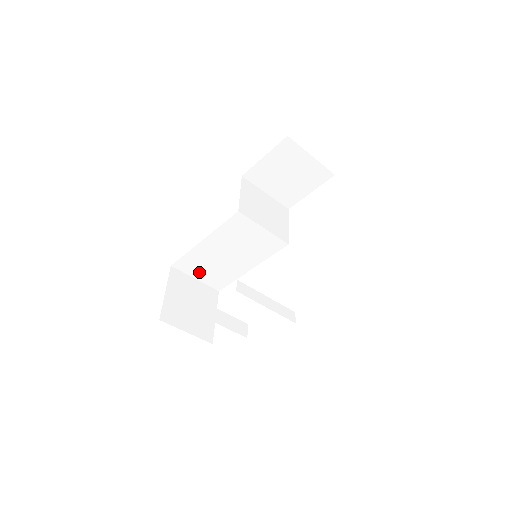
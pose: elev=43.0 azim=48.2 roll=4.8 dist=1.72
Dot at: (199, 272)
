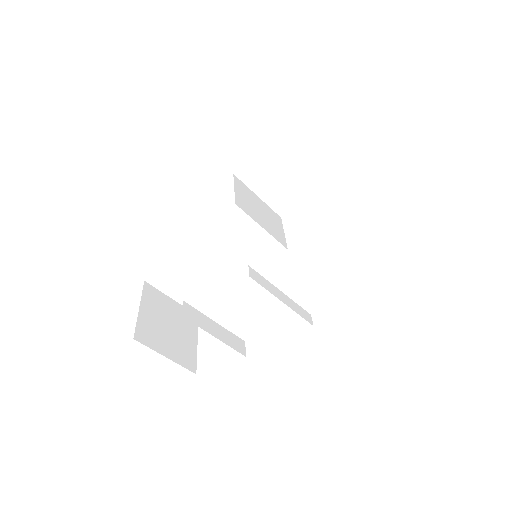
Dot at: (178, 289)
